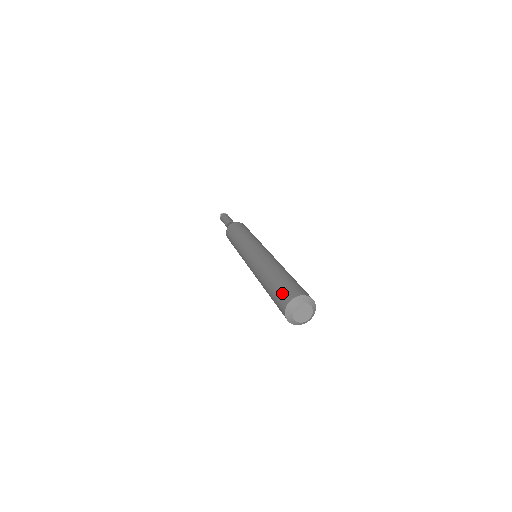
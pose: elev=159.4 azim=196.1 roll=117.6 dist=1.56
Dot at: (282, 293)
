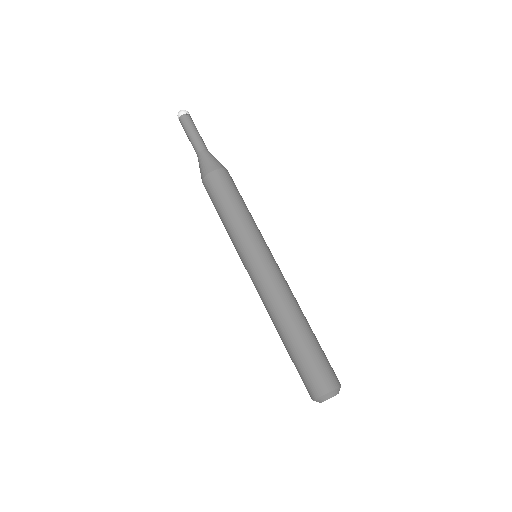
Dot at: (305, 380)
